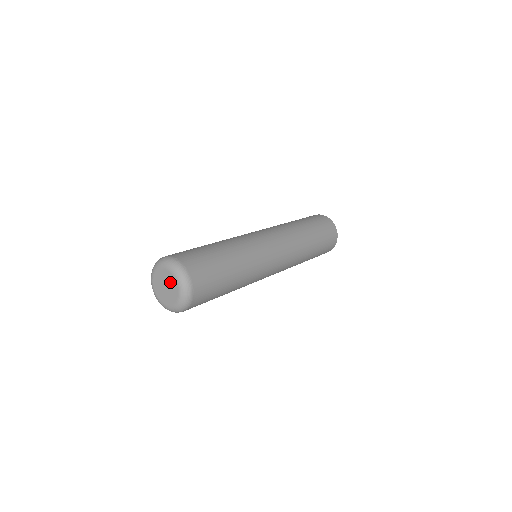
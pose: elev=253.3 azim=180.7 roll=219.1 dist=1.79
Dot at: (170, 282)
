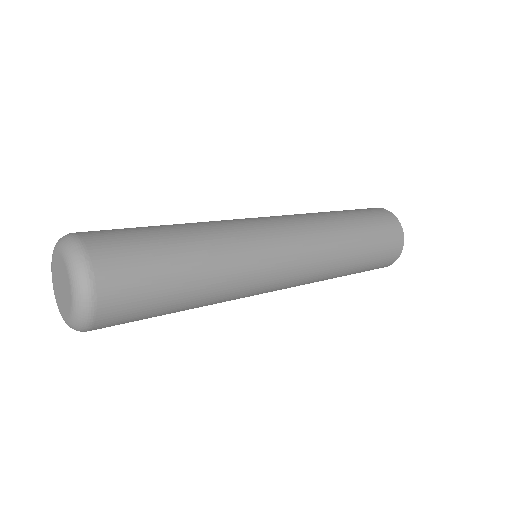
Dot at: (66, 293)
